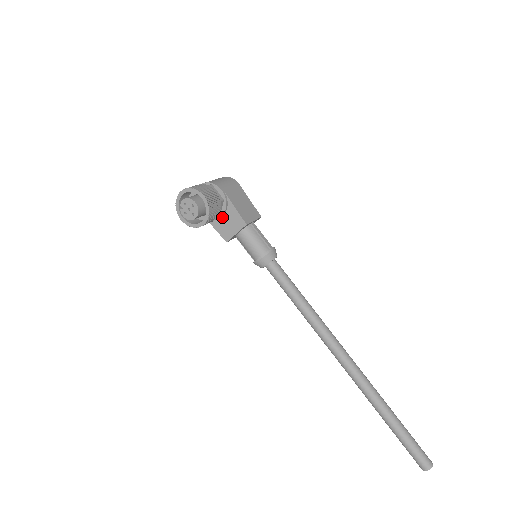
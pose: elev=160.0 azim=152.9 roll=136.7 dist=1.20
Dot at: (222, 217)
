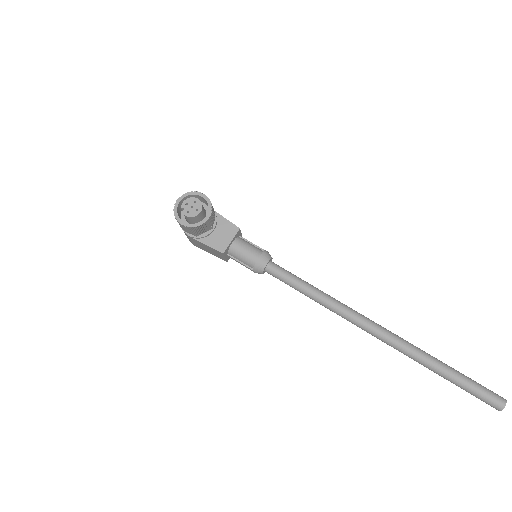
Dot at: (213, 231)
